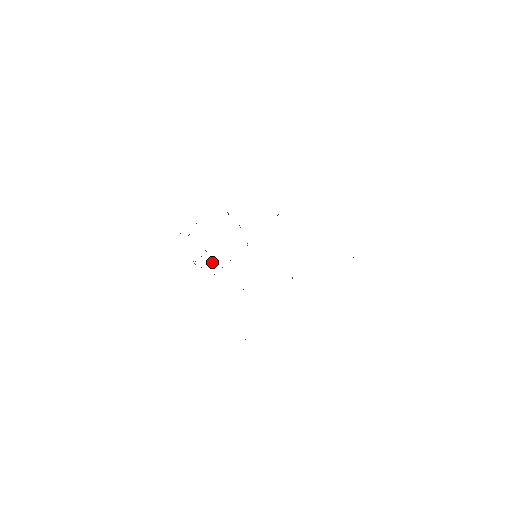
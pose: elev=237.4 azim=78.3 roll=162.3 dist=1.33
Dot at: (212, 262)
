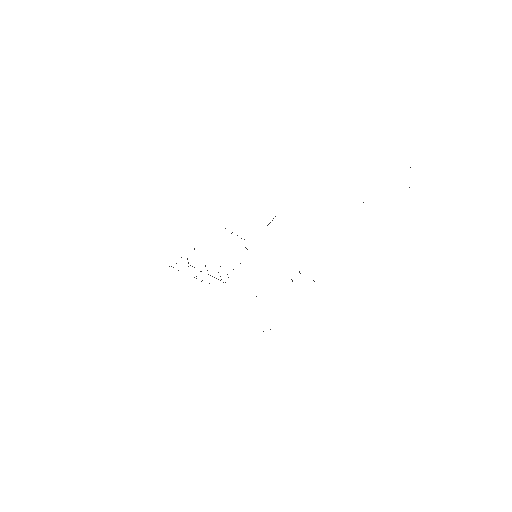
Dot at: (218, 279)
